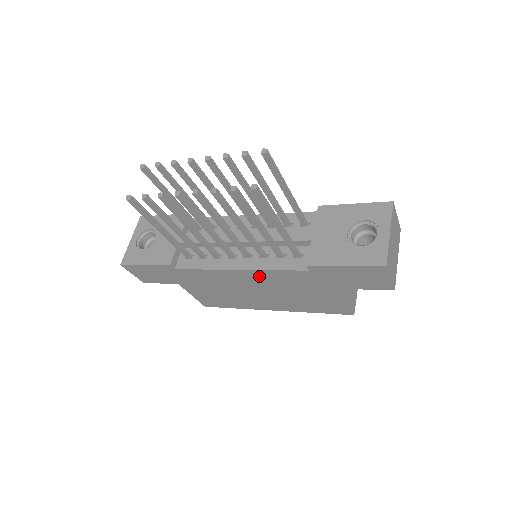
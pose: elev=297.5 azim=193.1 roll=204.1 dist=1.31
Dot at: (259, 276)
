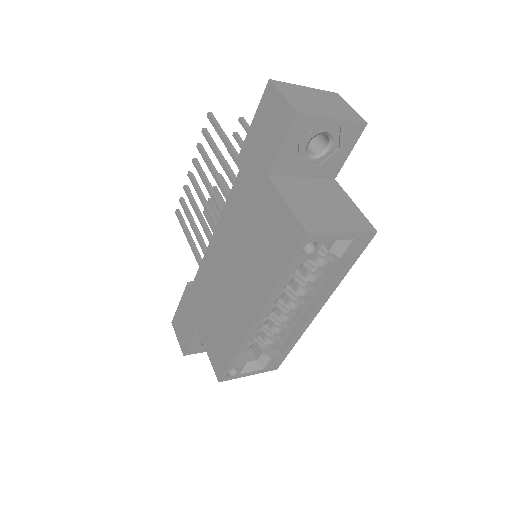
Dot at: (225, 229)
